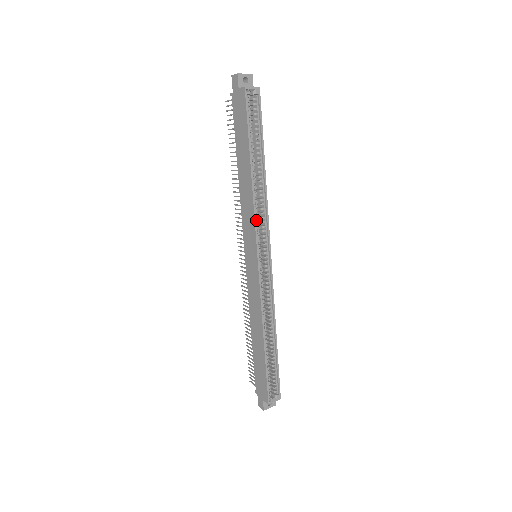
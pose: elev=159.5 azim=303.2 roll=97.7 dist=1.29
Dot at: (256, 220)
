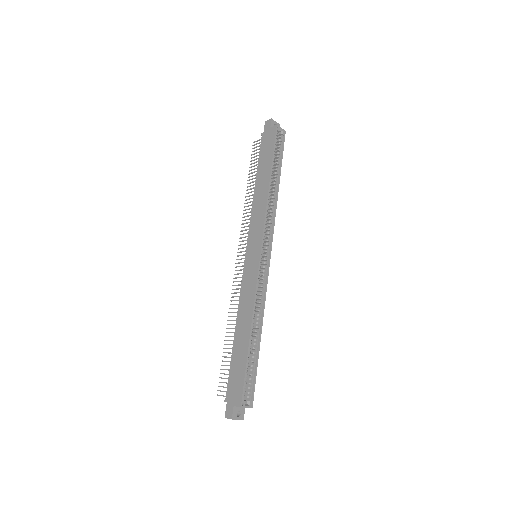
Dot at: (265, 220)
